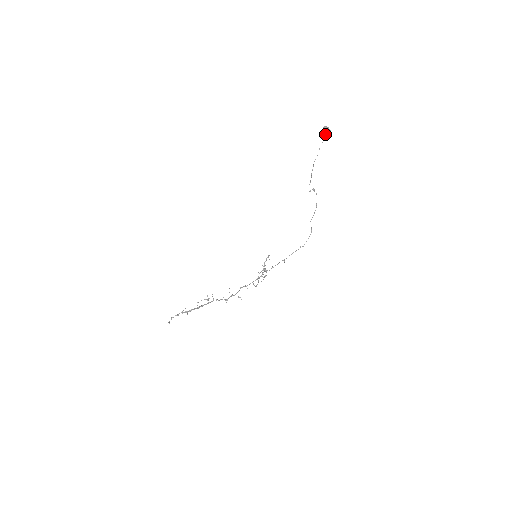
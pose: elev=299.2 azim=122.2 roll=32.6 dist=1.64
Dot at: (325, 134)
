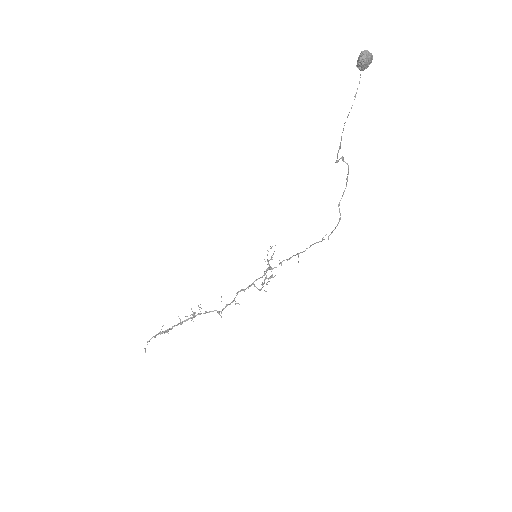
Dot at: (364, 66)
